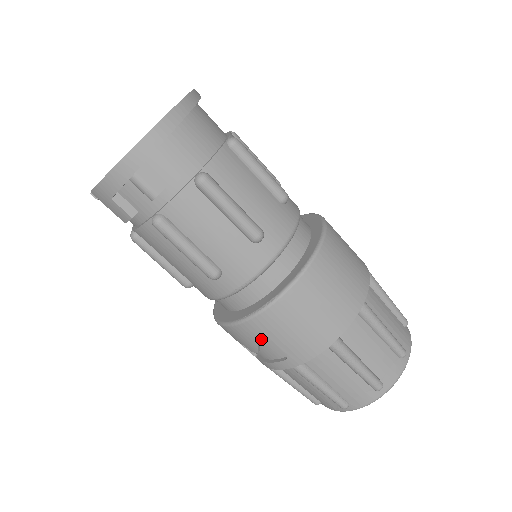
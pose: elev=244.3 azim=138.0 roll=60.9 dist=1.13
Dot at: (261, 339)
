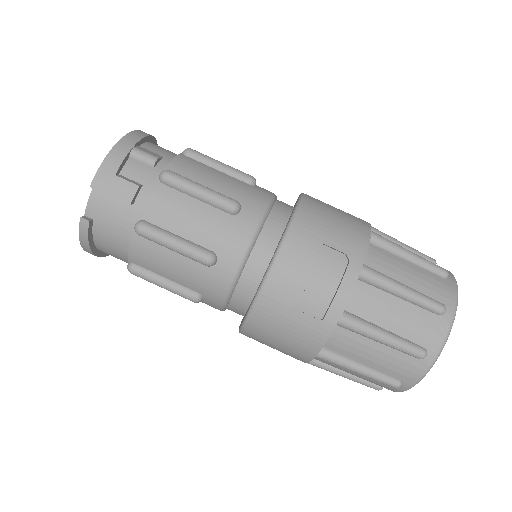
Dot at: (312, 248)
